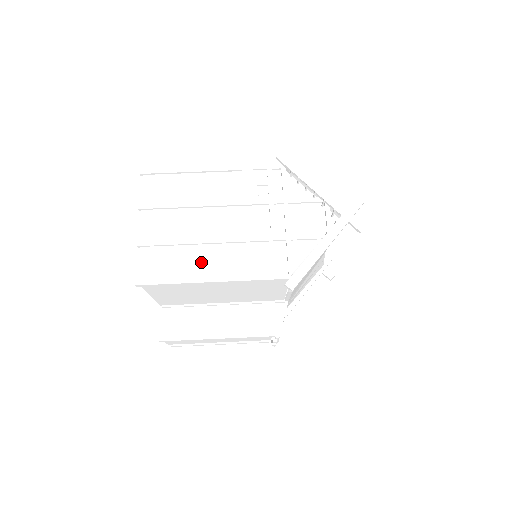
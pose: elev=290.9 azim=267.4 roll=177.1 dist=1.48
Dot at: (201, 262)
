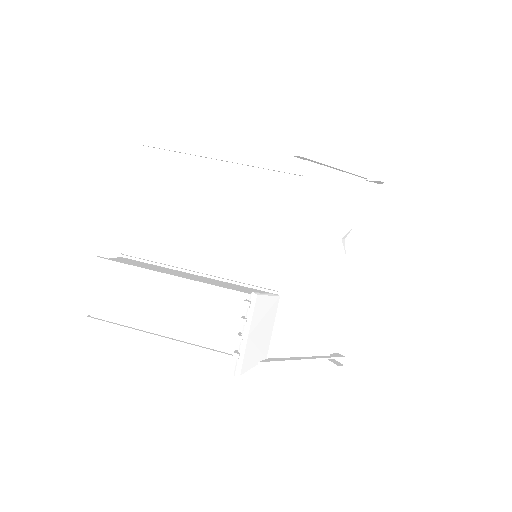
Dot at: occluded
